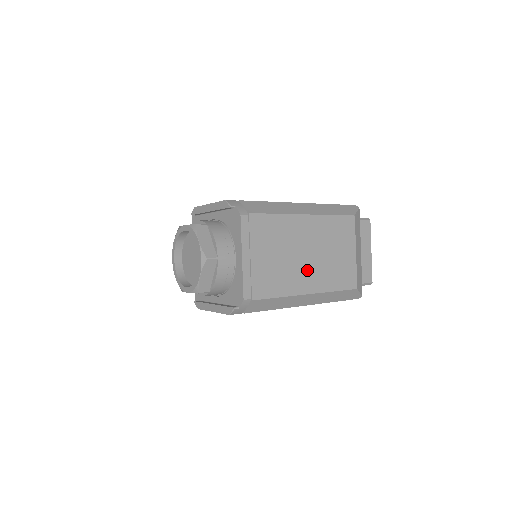
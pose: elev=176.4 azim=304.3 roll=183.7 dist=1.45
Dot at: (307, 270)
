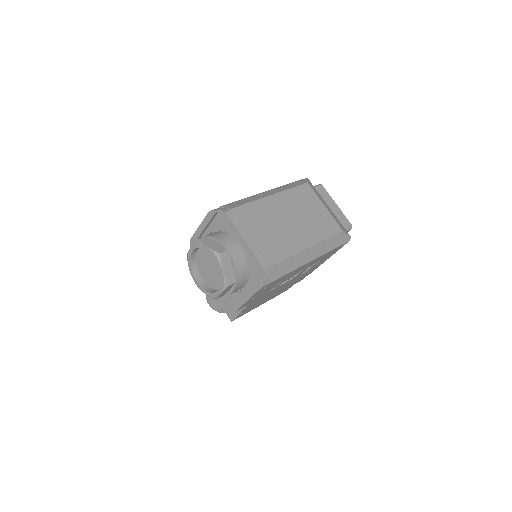
Dot at: (297, 231)
